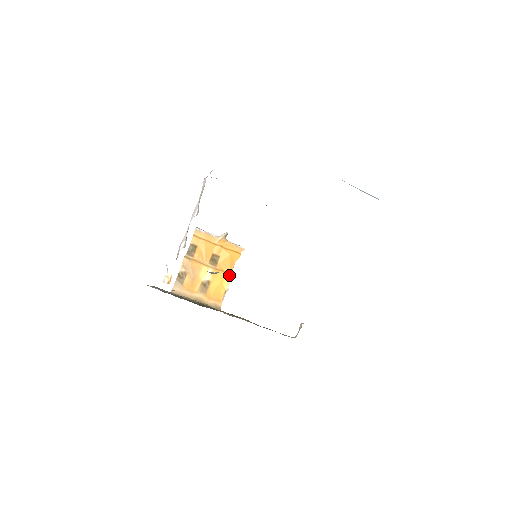
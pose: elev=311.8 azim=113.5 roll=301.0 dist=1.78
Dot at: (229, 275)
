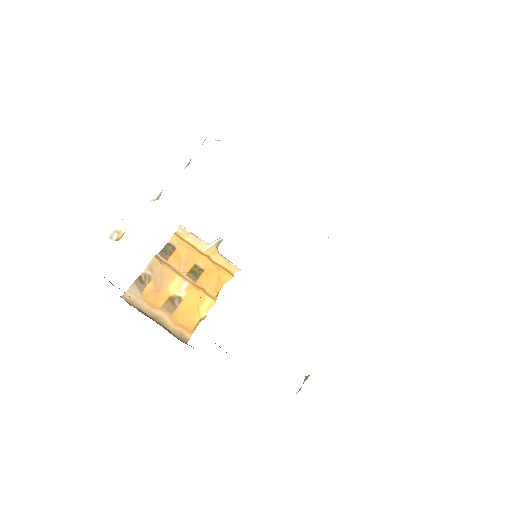
Dot at: (211, 298)
